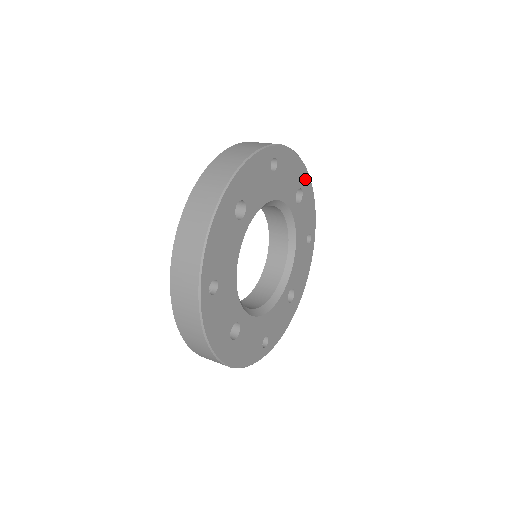
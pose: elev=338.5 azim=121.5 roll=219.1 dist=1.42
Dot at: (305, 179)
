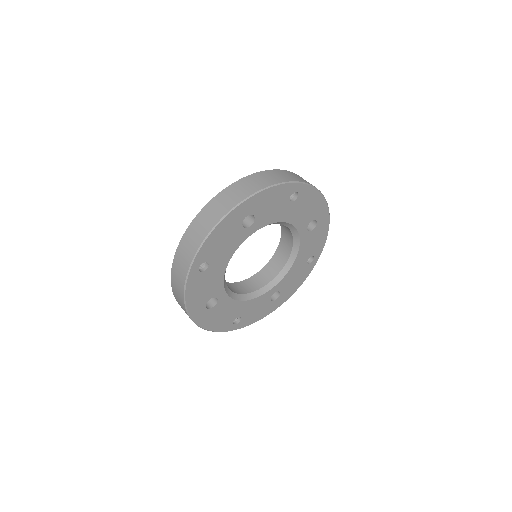
Dot at: (324, 214)
